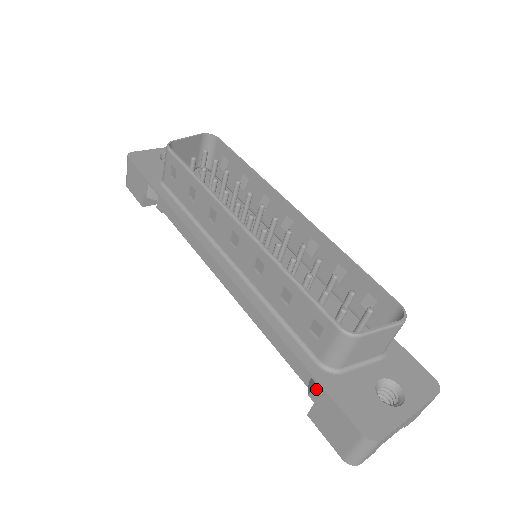
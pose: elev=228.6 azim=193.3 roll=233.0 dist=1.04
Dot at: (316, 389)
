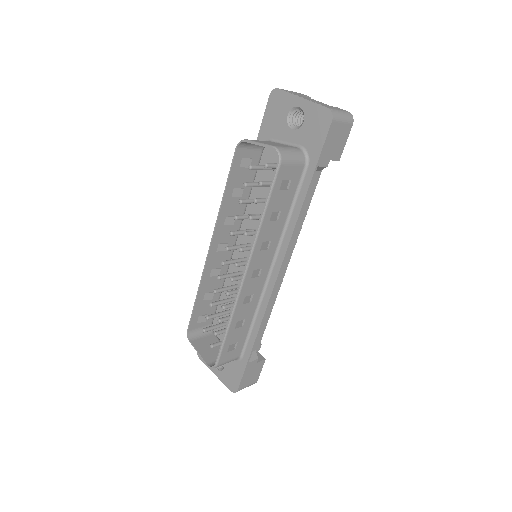
Dot at: occluded
